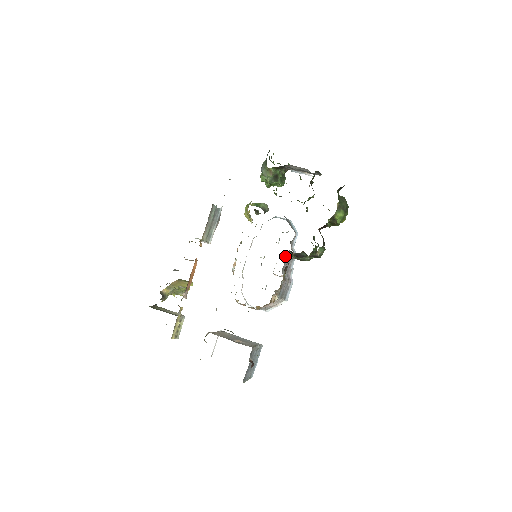
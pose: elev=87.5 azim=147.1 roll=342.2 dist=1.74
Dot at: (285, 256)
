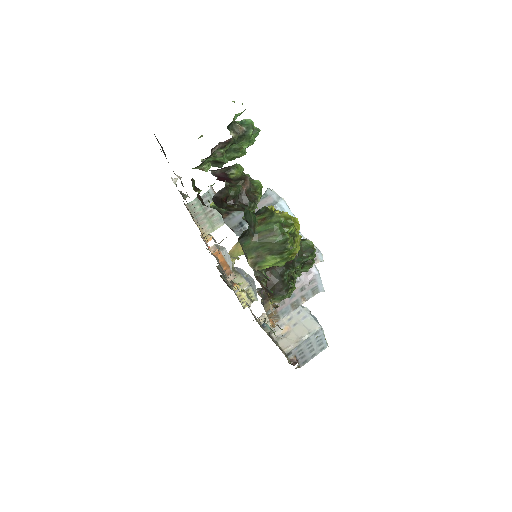
Dot at: occluded
